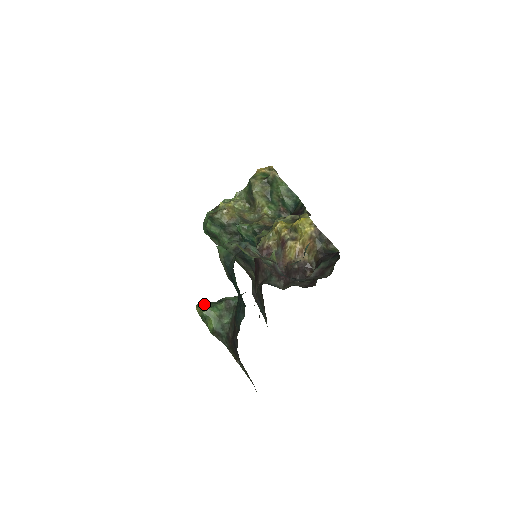
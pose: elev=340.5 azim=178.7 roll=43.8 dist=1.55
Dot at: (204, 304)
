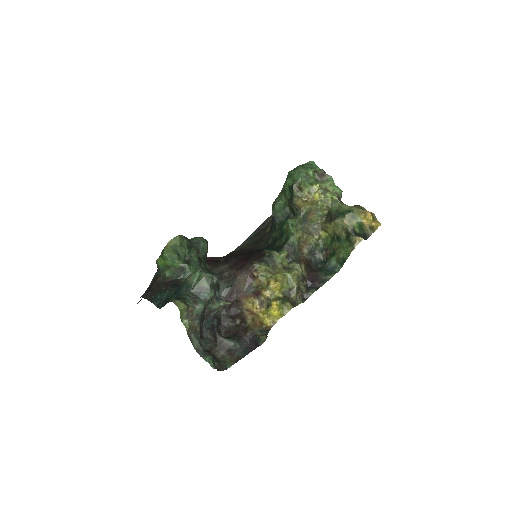
Dot at: (177, 245)
